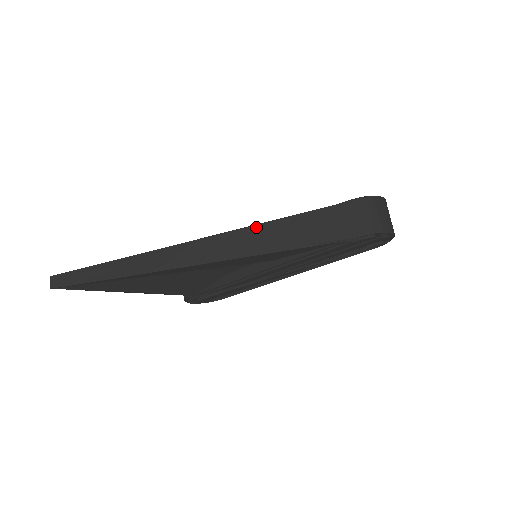
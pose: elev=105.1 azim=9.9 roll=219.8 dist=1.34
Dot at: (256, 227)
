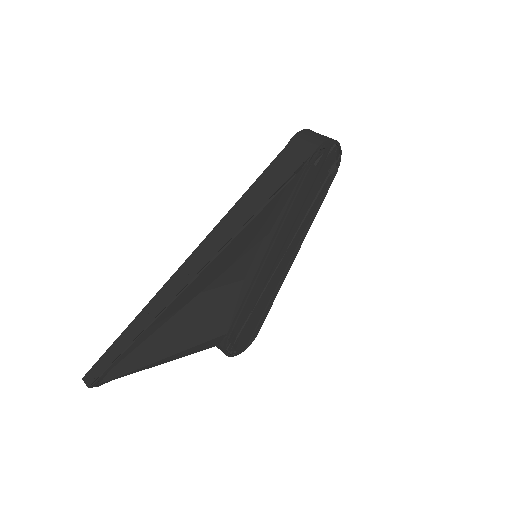
Dot at: (237, 205)
